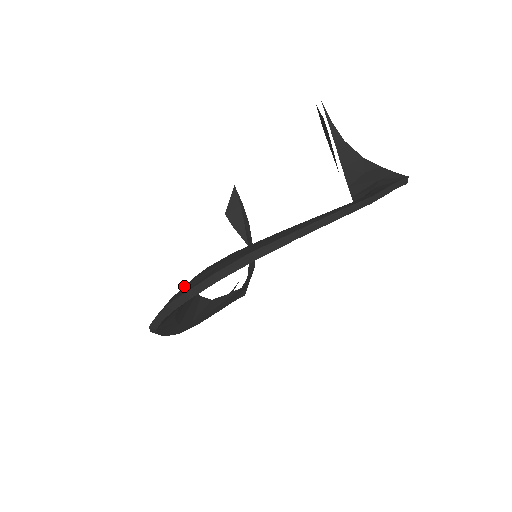
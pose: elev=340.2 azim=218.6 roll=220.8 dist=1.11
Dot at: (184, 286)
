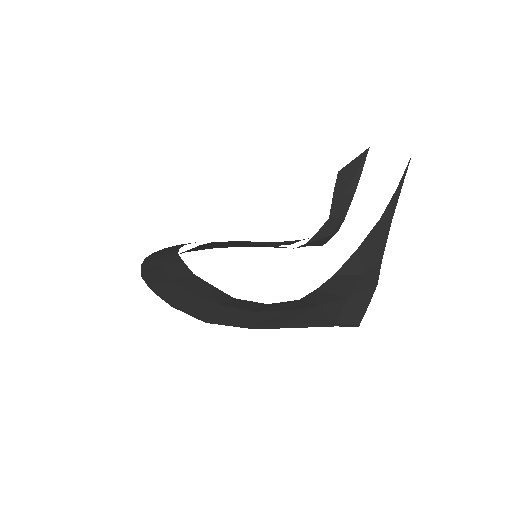
Dot at: (163, 253)
